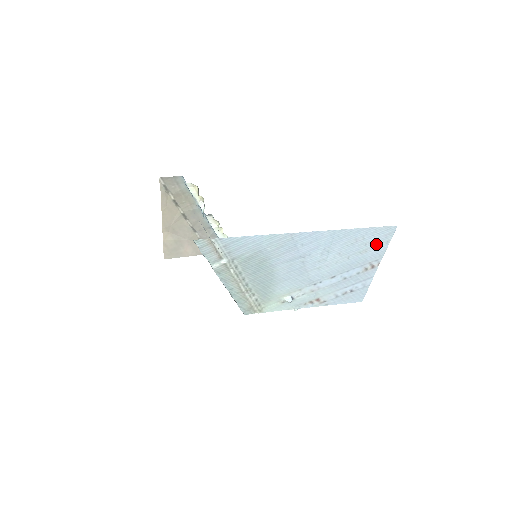
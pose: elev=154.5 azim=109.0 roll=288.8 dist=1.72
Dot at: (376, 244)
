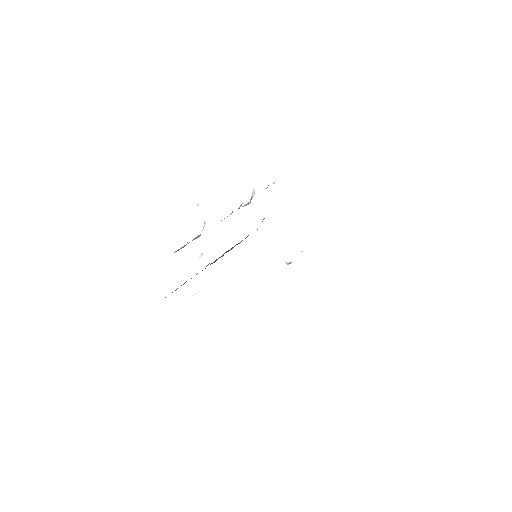
Dot at: occluded
